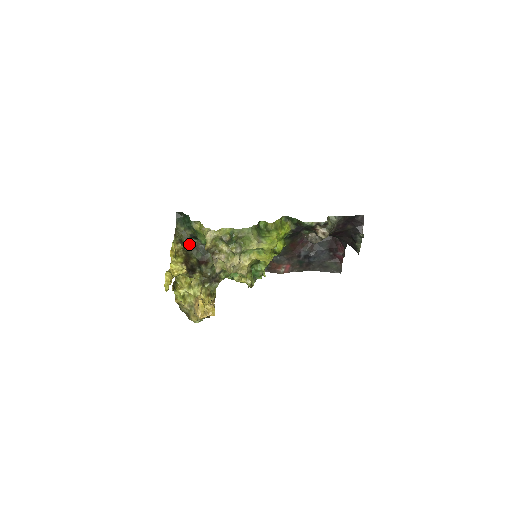
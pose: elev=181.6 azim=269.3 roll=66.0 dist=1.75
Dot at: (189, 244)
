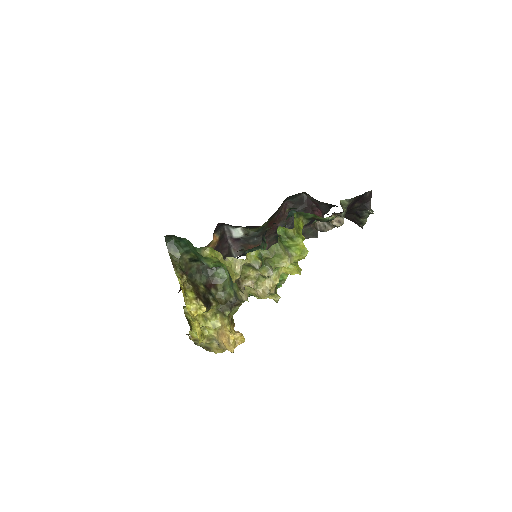
Dot at: (189, 270)
